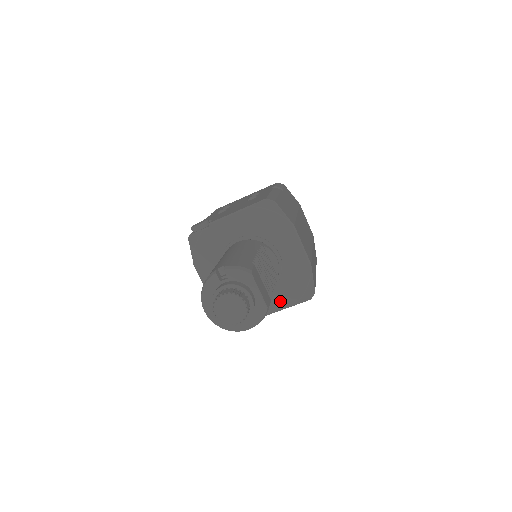
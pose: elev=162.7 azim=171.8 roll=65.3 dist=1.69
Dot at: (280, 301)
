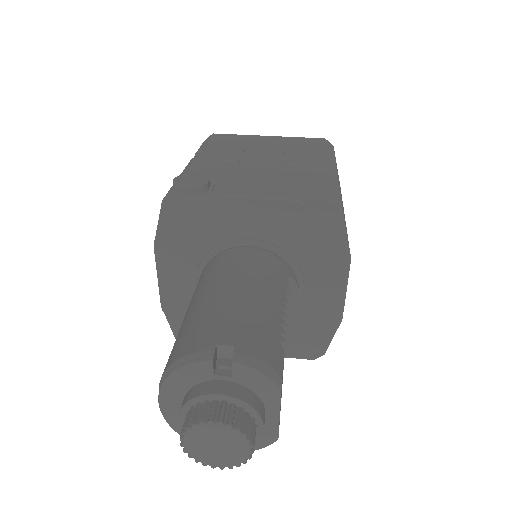
Dot at: occluded
